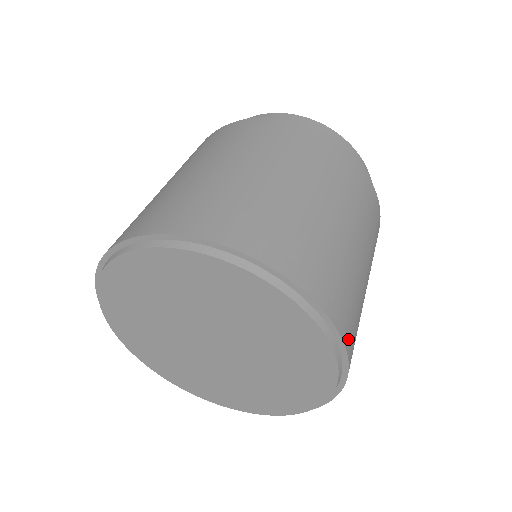
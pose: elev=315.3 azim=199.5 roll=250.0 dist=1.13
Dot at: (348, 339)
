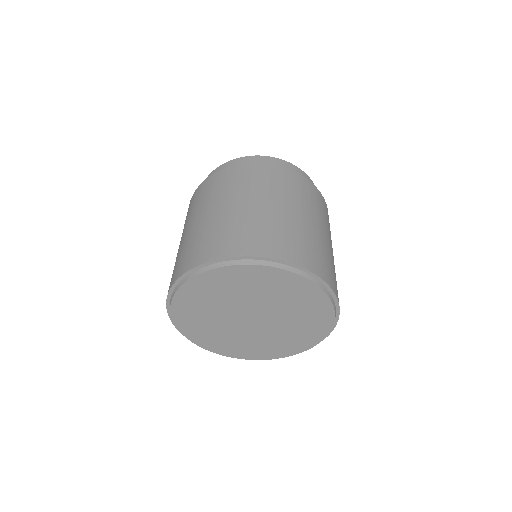
Dot at: occluded
